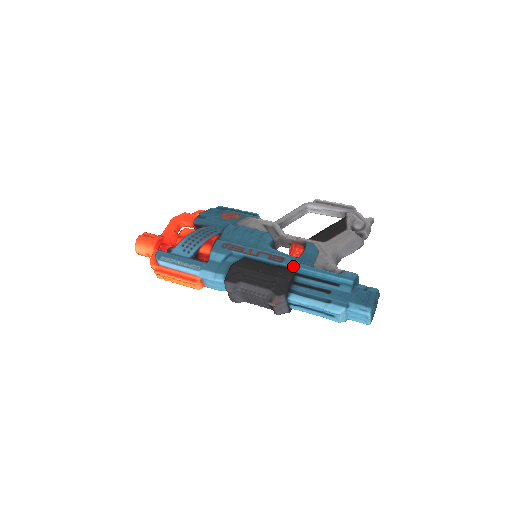
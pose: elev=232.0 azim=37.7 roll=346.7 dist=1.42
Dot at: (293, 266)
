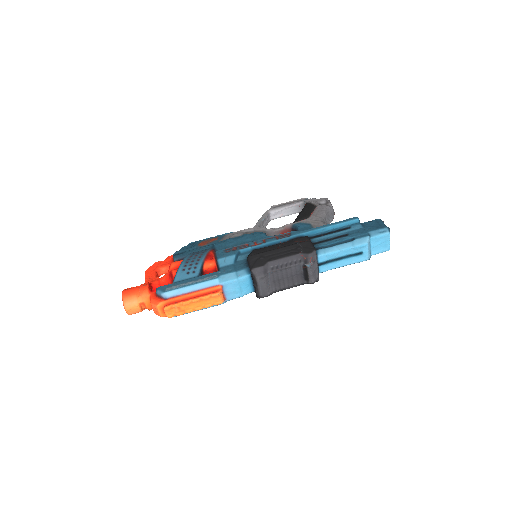
Dot at: (303, 233)
